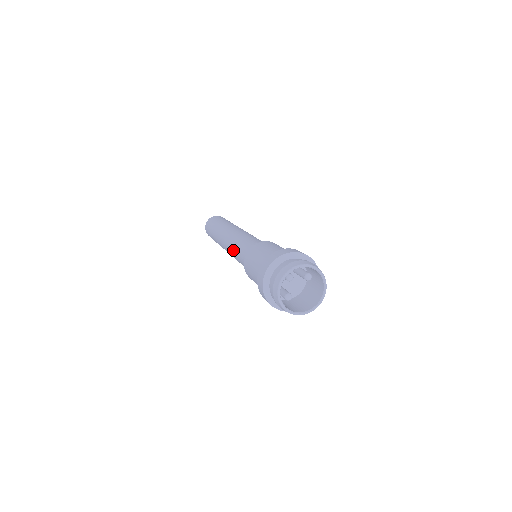
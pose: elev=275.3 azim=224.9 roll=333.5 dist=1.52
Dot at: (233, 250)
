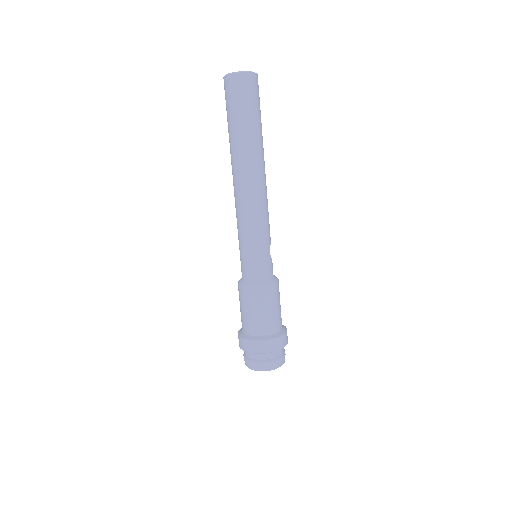
Dot at: (242, 231)
